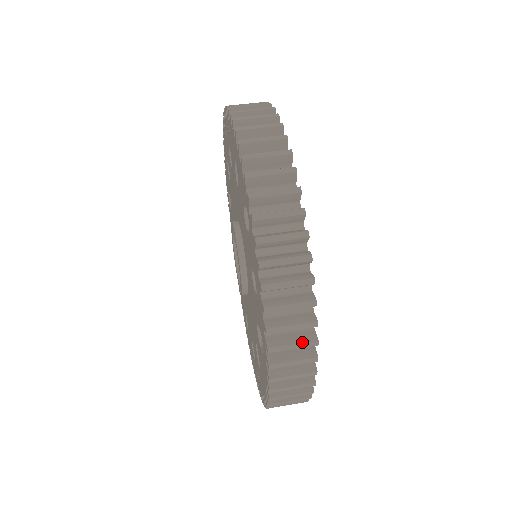
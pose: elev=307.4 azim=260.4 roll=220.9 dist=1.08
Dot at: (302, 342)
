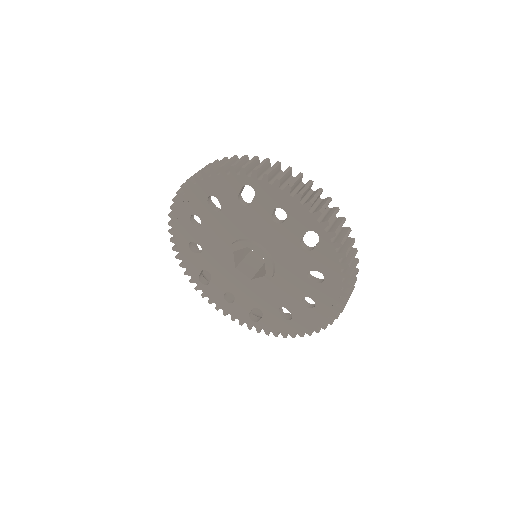
Dot at: (326, 201)
